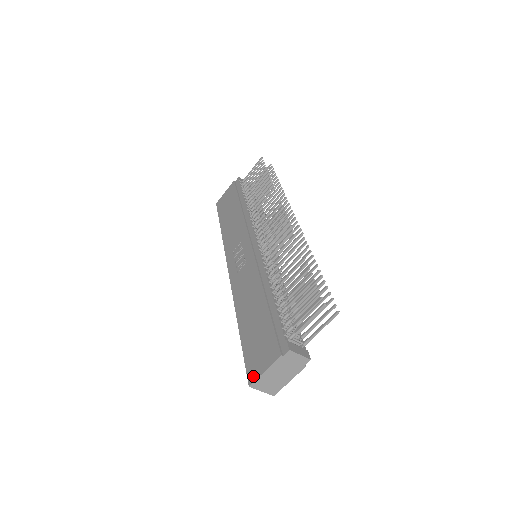
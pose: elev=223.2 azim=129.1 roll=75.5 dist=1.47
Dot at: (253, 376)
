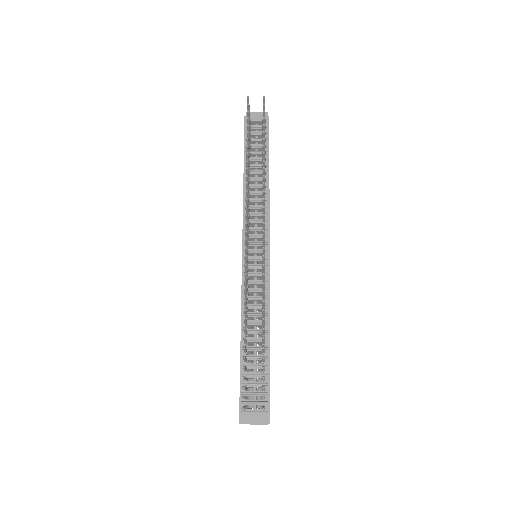
Dot at: occluded
